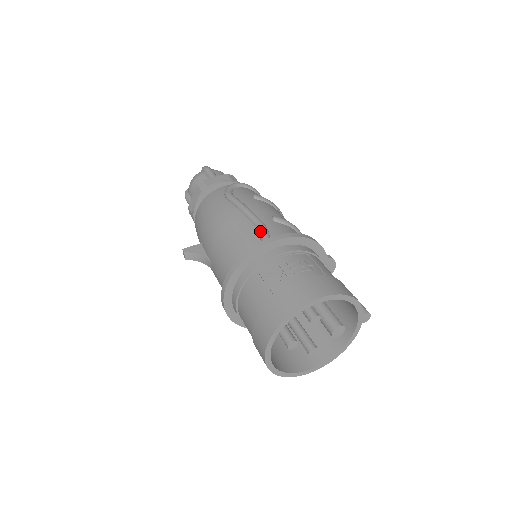
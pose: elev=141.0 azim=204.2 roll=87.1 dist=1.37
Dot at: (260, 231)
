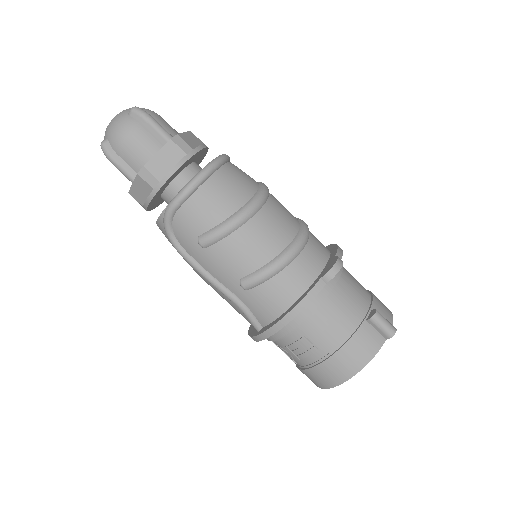
Dot at: occluded
